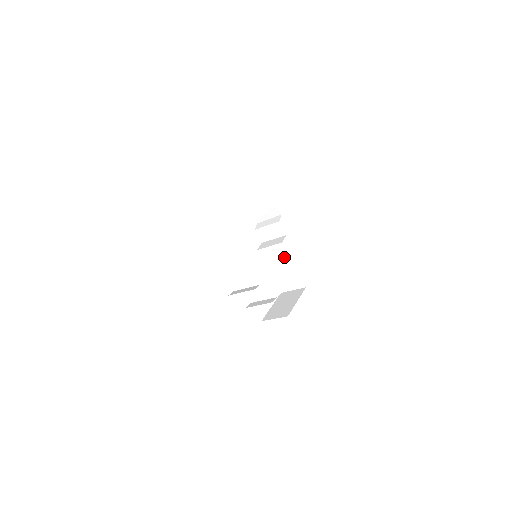
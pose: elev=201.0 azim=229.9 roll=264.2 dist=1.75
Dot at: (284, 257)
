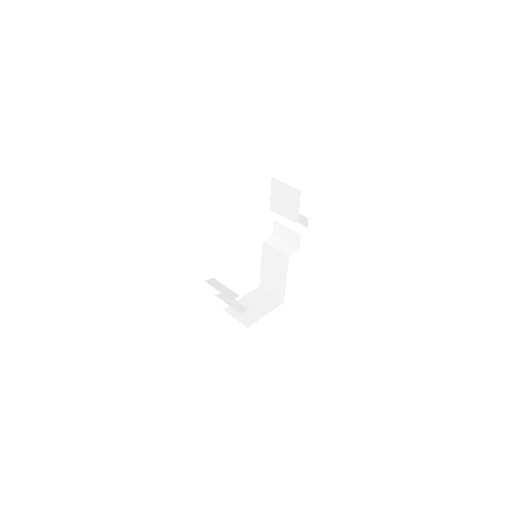
Dot at: (282, 267)
